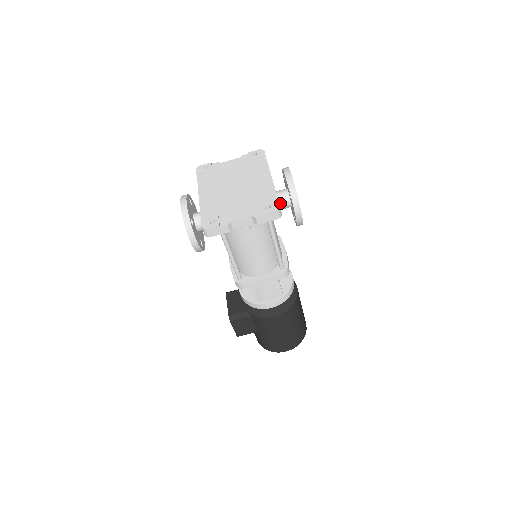
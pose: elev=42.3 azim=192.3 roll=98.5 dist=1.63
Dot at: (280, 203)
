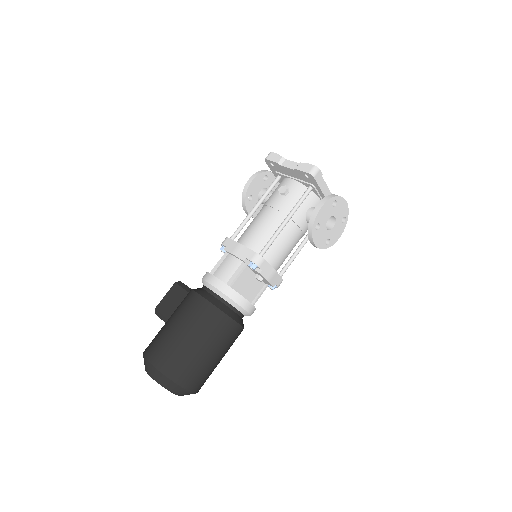
Dot at: occluded
